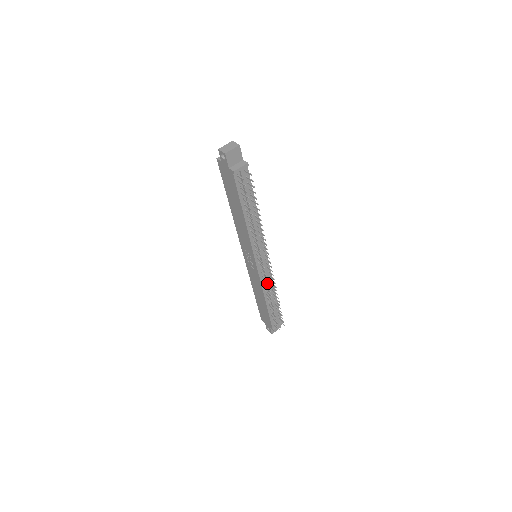
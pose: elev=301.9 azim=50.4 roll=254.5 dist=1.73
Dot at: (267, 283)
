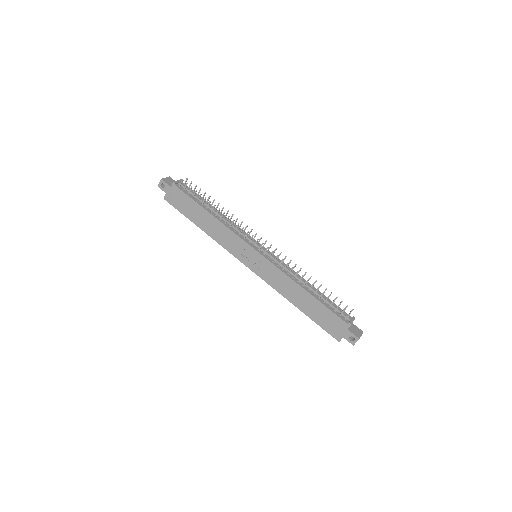
Dot at: (281, 260)
